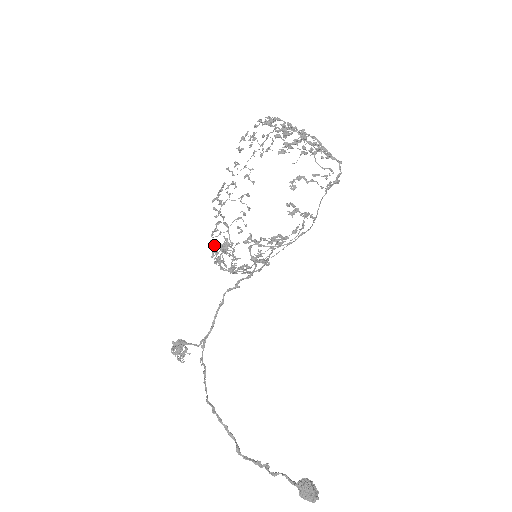
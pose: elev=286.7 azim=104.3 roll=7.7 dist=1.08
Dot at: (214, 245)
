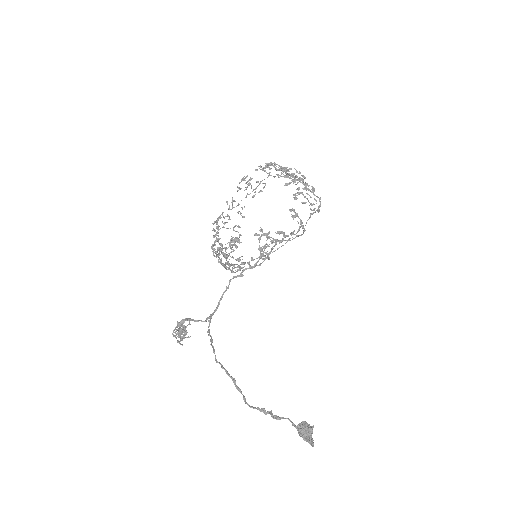
Dot at: occluded
